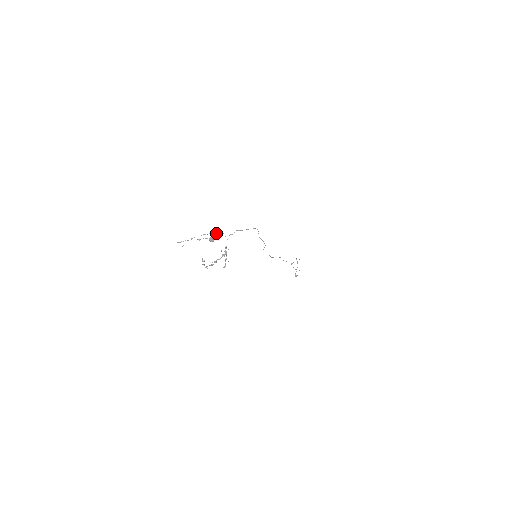
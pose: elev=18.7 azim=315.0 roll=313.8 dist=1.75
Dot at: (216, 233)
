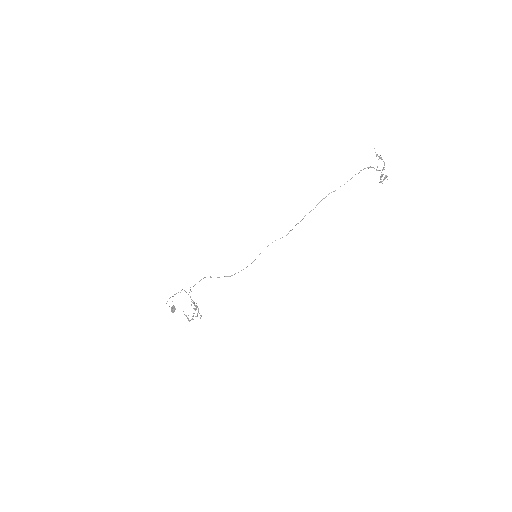
Dot at: occluded
